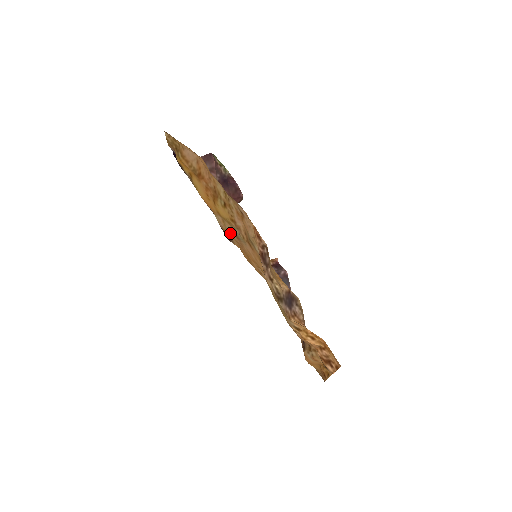
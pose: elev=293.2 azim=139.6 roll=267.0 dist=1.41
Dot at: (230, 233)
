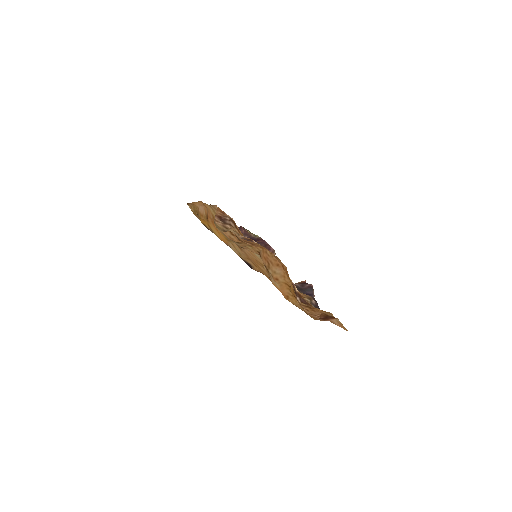
Dot at: (240, 253)
